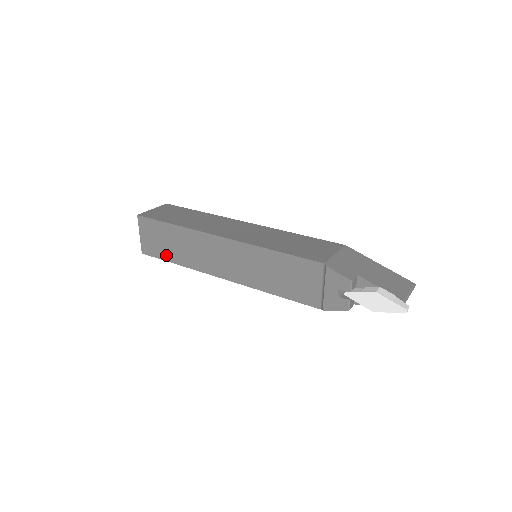
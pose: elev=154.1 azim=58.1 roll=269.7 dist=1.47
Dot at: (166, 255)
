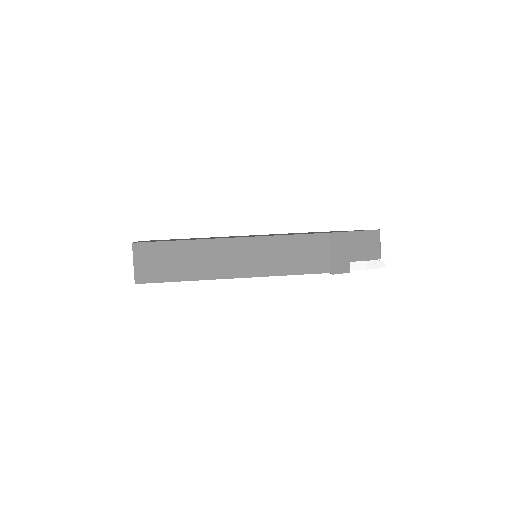
Dot at: occluded
